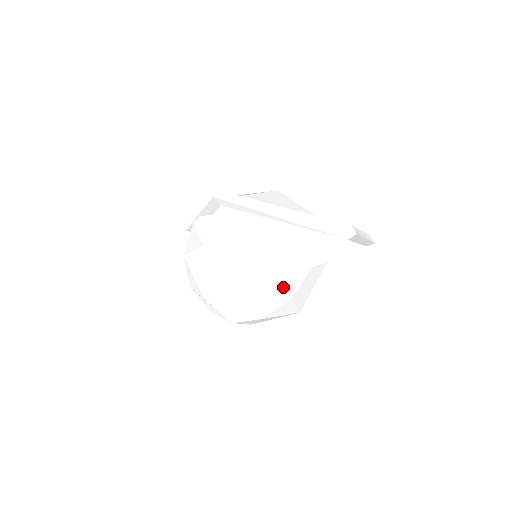
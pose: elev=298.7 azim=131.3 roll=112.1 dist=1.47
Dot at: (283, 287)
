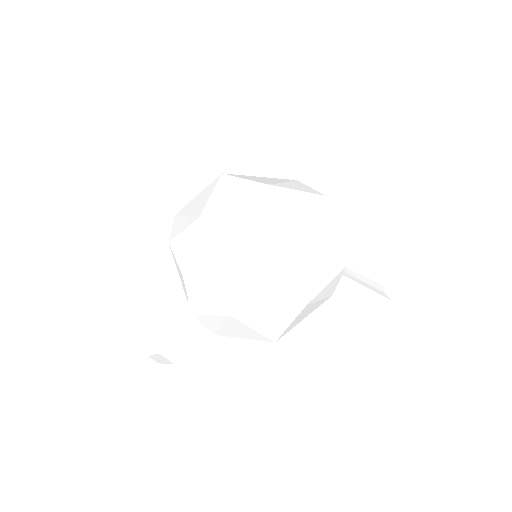
Dot at: (307, 222)
